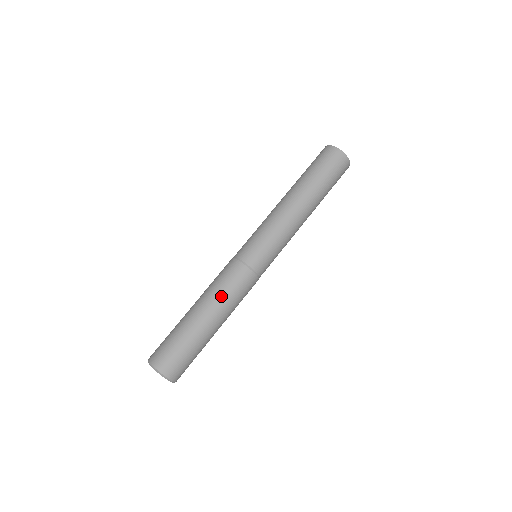
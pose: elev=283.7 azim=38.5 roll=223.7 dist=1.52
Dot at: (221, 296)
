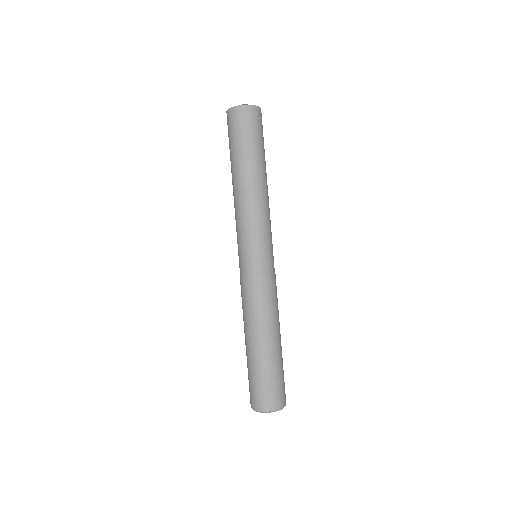
Dot at: (257, 315)
